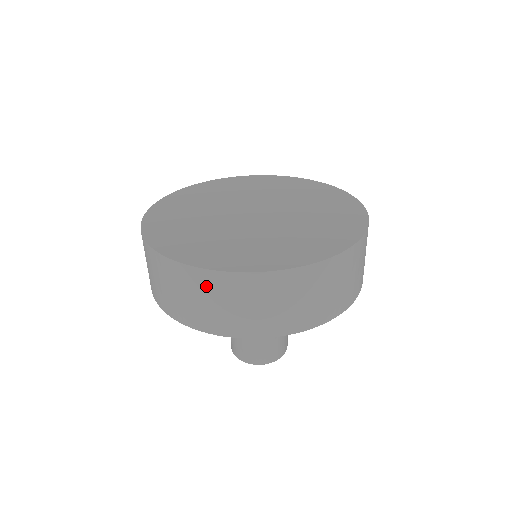
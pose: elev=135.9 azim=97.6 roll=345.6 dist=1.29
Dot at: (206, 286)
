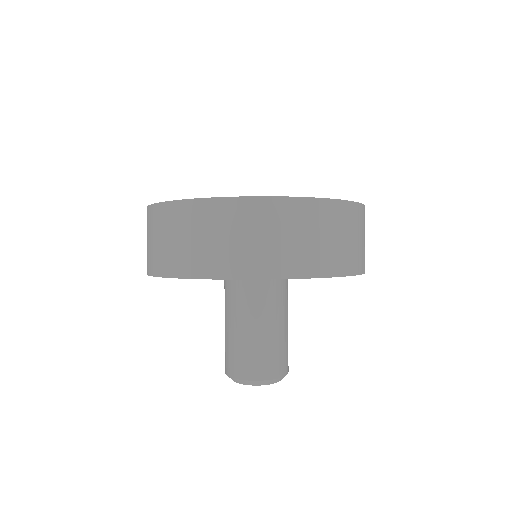
Dot at: (230, 217)
